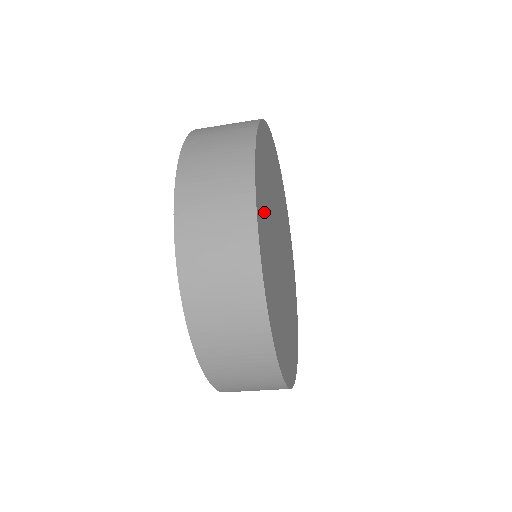
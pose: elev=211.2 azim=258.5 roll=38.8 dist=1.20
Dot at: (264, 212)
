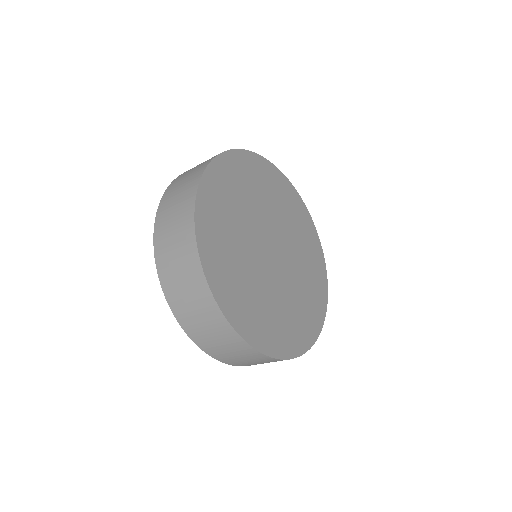
Dot at: (241, 298)
